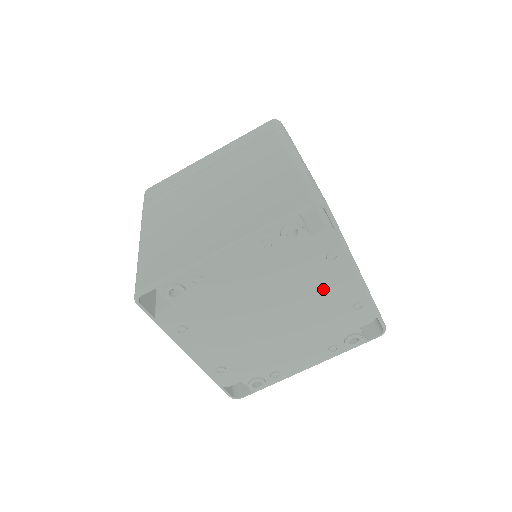
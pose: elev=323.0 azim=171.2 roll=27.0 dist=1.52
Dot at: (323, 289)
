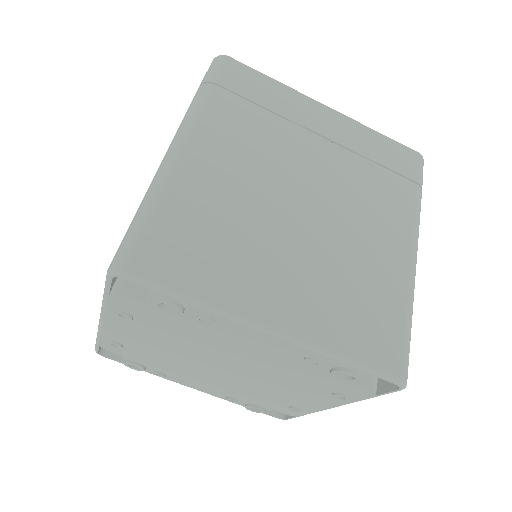
Dot at: (293, 392)
